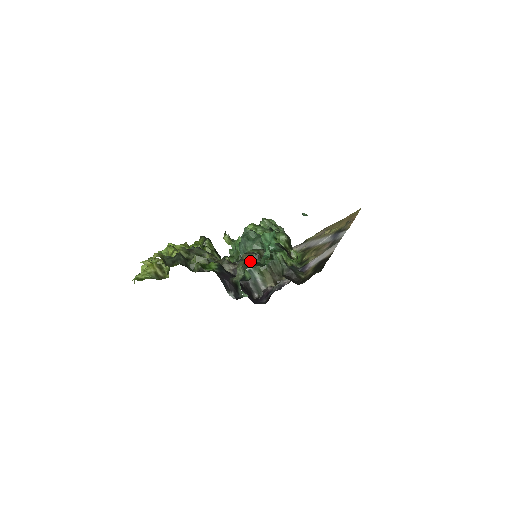
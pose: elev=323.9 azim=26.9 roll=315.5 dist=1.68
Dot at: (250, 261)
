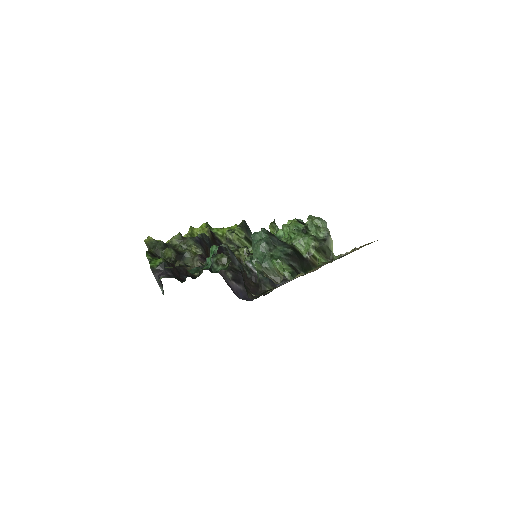
Dot at: occluded
